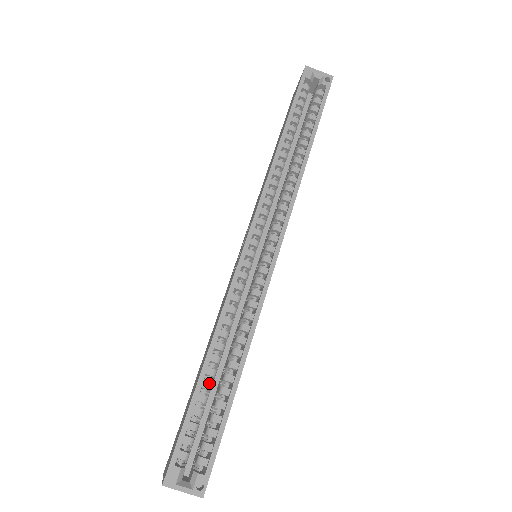
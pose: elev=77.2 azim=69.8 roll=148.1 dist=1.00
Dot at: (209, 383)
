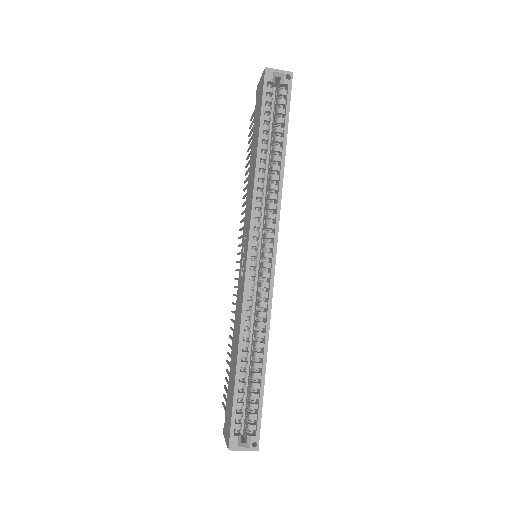
Dot at: (244, 373)
